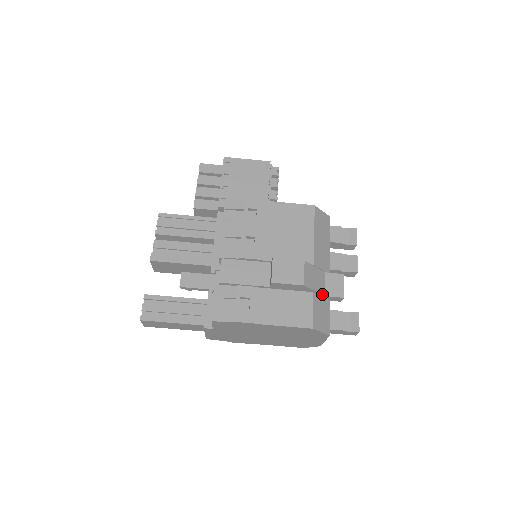
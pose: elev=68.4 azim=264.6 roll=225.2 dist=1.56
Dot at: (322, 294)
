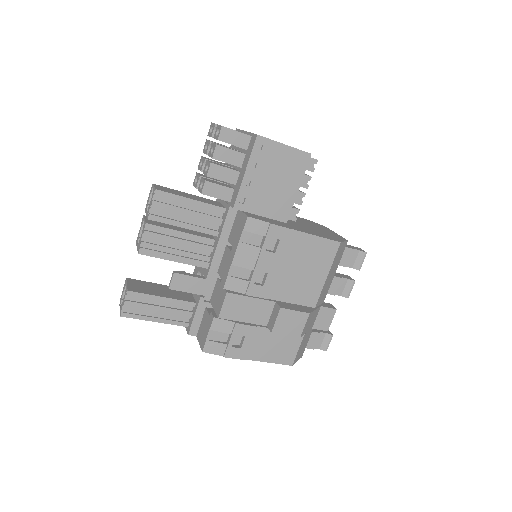
Dot at: (310, 329)
